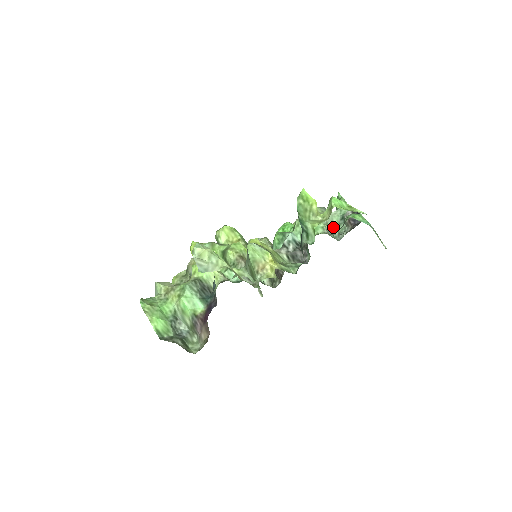
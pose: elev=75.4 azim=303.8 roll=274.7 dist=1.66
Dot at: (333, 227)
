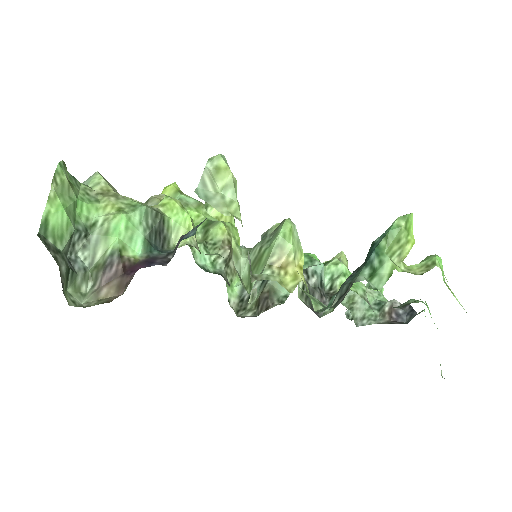
Dot at: (360, 305)
